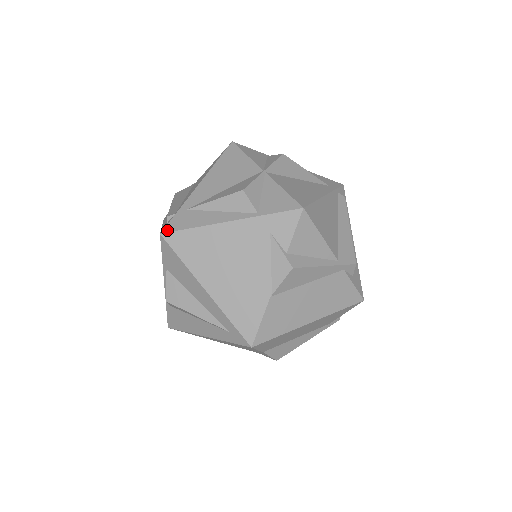
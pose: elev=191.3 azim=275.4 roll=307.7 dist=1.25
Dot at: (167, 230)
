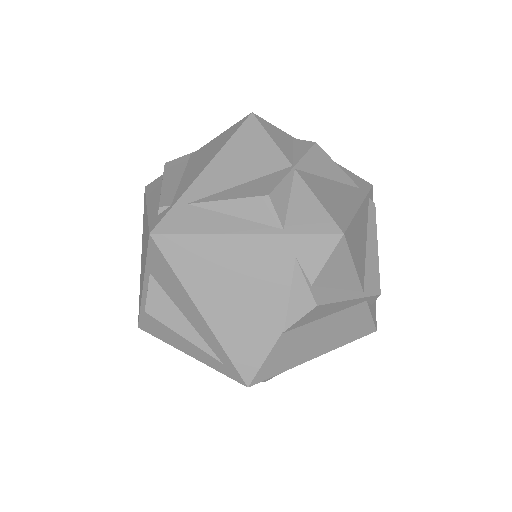
Dot at: (159, 230)
